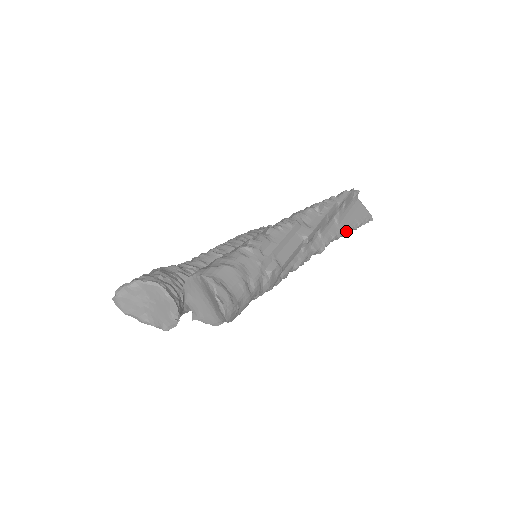
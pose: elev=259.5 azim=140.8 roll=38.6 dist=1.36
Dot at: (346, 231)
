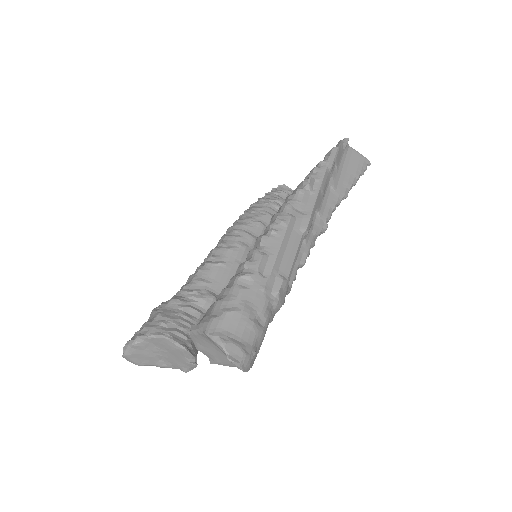
Dot at: (345, 193)
